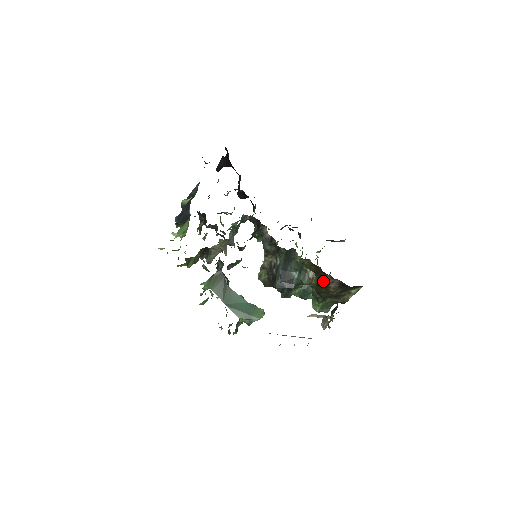
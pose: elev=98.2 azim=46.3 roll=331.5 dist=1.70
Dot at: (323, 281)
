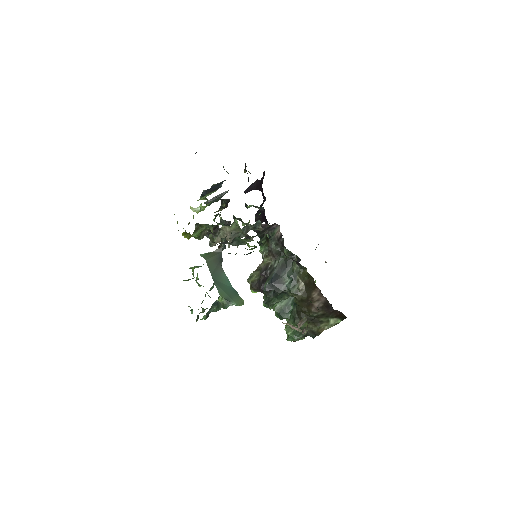
Dot at: (310, 296)
